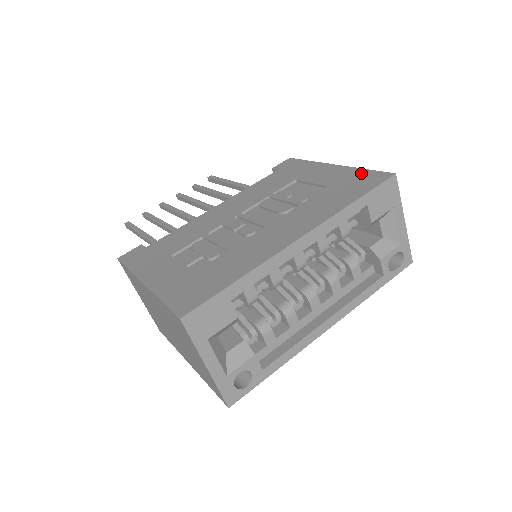
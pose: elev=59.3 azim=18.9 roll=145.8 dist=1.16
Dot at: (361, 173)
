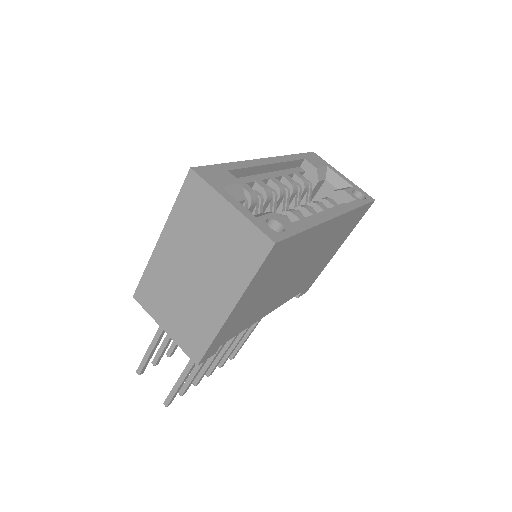
Dot at: occluded
